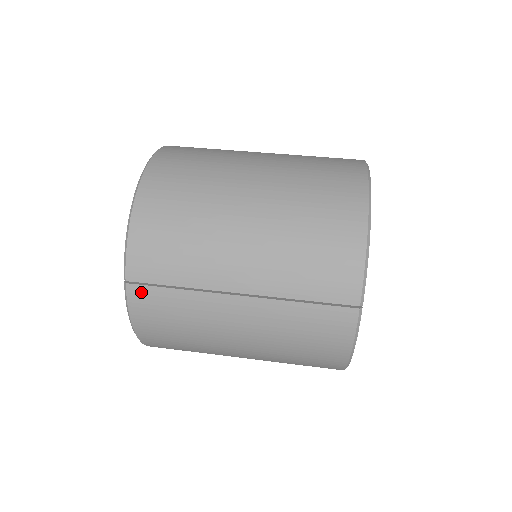
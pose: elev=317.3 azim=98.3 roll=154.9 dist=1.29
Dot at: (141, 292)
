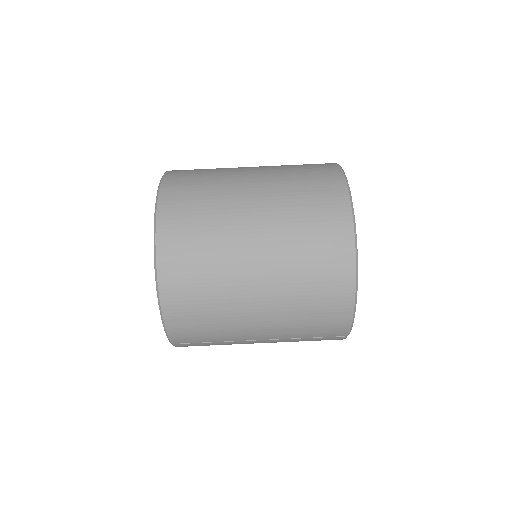
Dot at: (185, 345)
